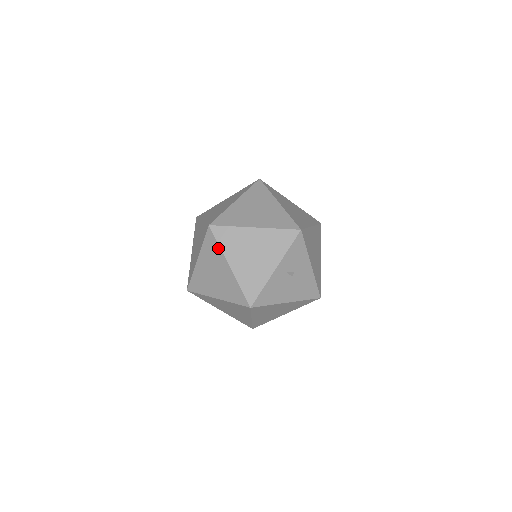
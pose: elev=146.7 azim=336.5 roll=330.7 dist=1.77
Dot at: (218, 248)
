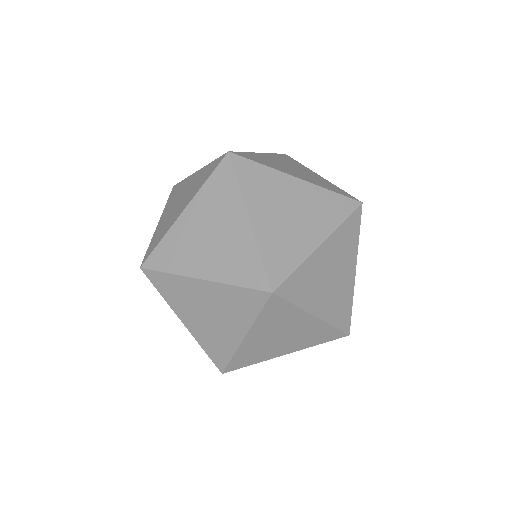
Dot at: (253, 316)
